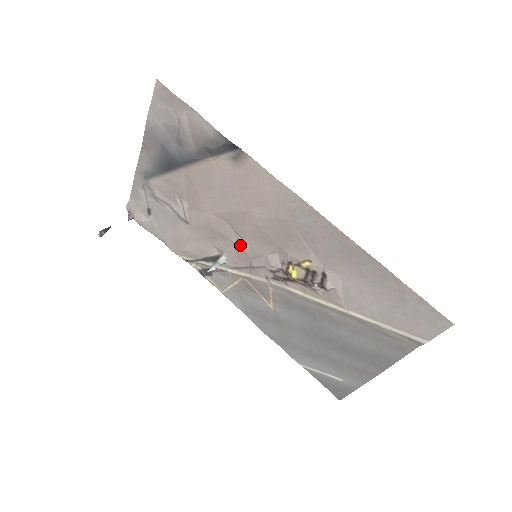
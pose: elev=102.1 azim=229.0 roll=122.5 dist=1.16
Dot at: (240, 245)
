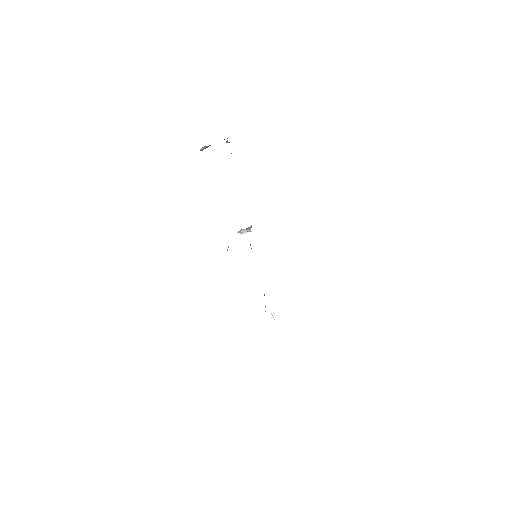
Dot at: (250, 245)
